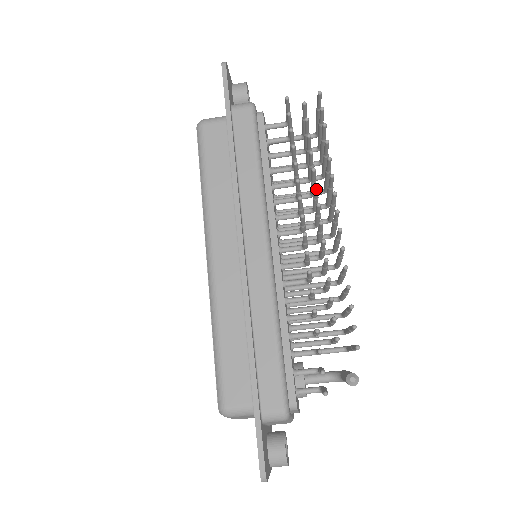
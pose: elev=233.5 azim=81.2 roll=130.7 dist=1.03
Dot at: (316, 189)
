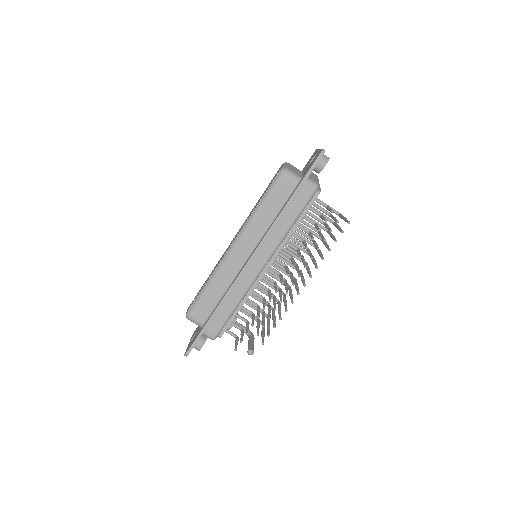
Dot at: occluded
